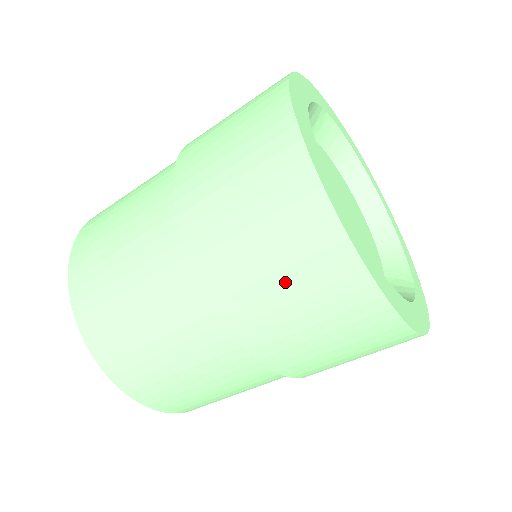
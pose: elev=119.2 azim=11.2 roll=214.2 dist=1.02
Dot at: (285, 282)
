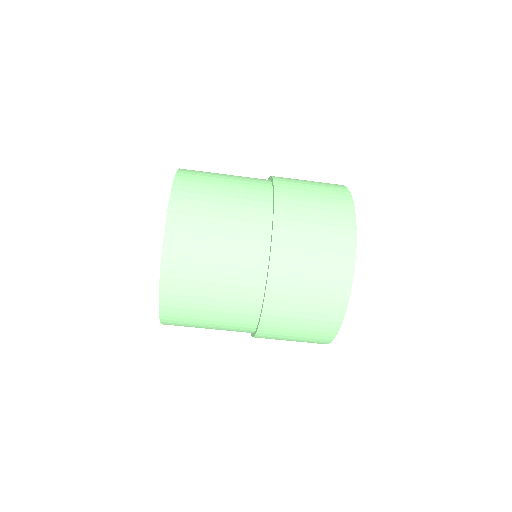
Dot at: (308, 302)
